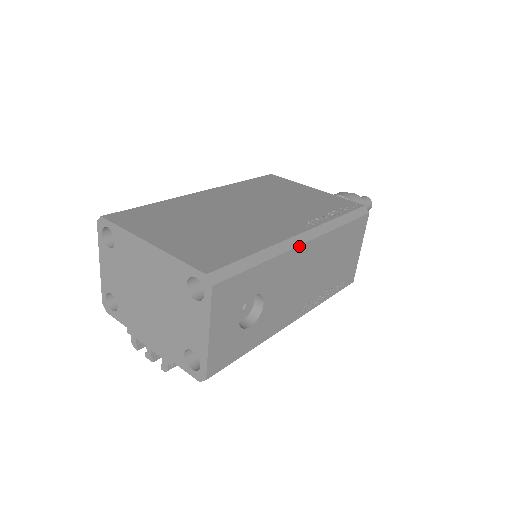
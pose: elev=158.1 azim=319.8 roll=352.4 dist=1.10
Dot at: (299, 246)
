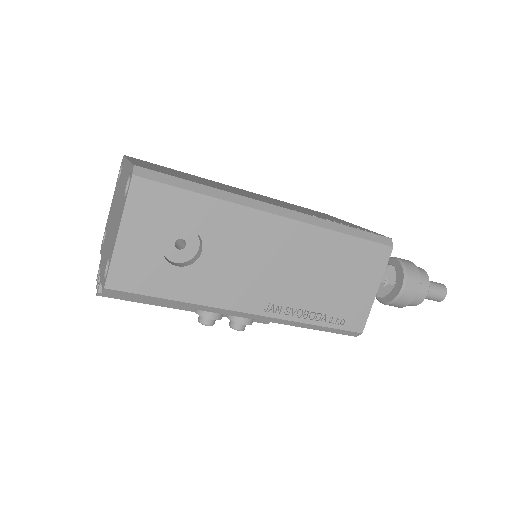
Dot at: (266, 212)
